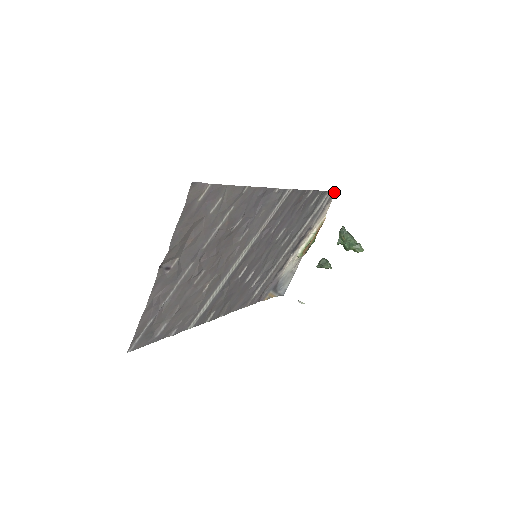
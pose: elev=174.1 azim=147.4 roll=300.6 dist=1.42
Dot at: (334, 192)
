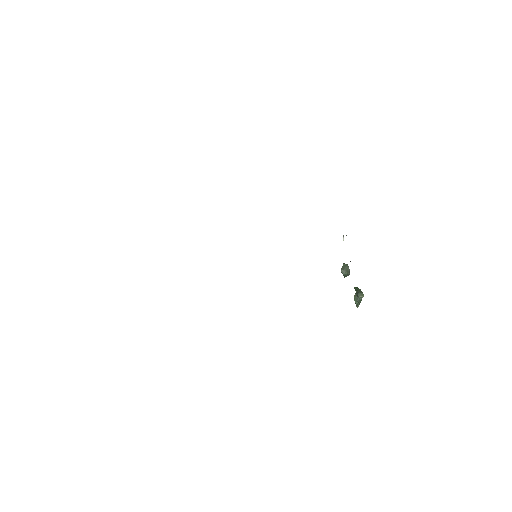
Dot at: occluded
